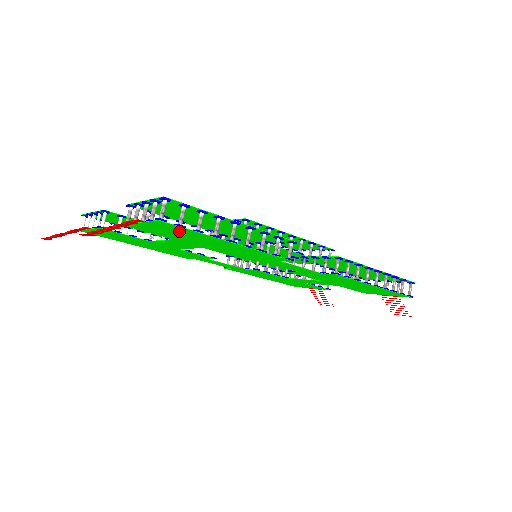
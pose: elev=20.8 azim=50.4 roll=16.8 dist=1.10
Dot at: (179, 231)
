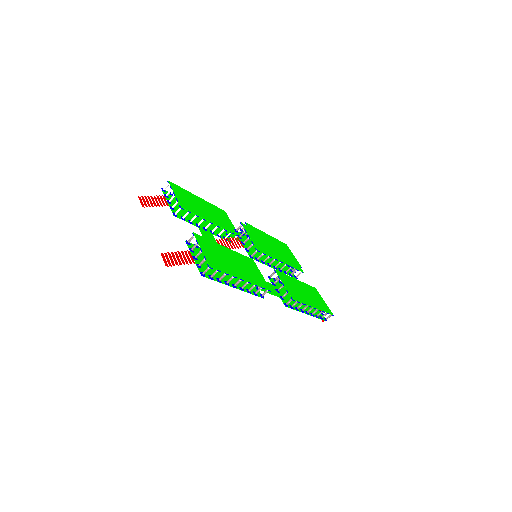
Dot at: (211, 271)
